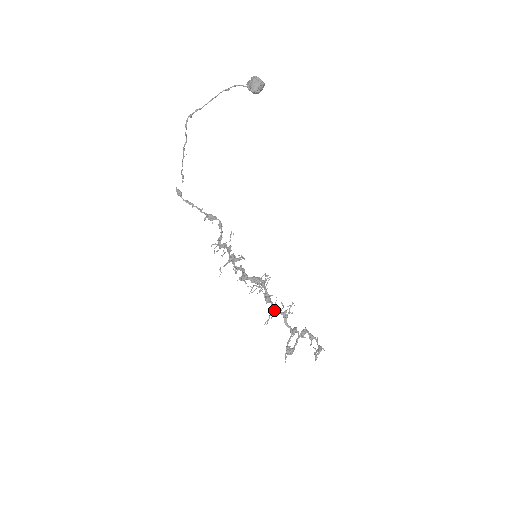
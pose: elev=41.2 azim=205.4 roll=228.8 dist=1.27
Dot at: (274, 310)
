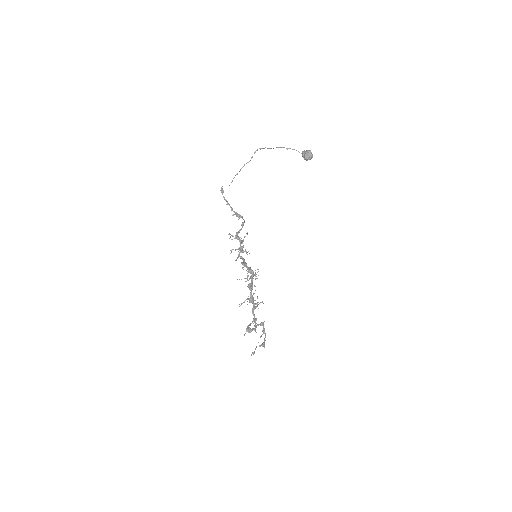
Dot at: (251, 298)
